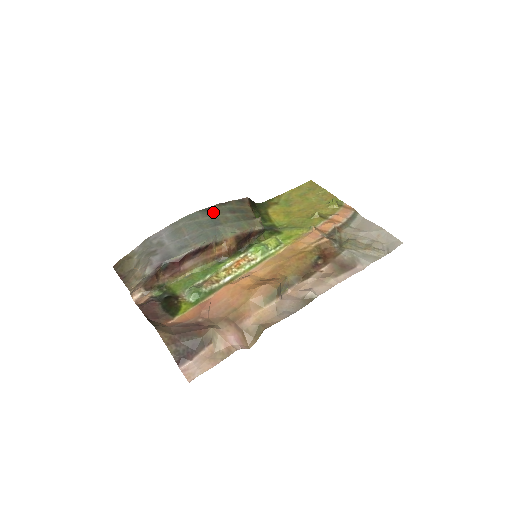
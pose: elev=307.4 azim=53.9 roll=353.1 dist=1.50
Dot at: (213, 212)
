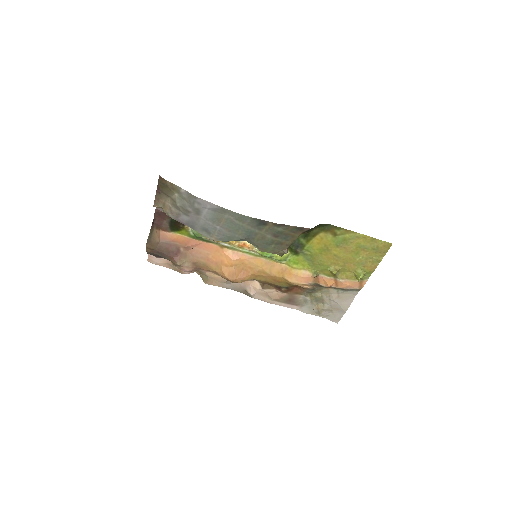
Dot at: (261, 226)
